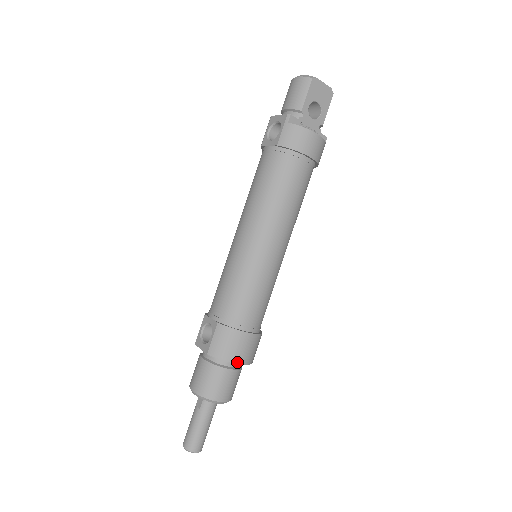
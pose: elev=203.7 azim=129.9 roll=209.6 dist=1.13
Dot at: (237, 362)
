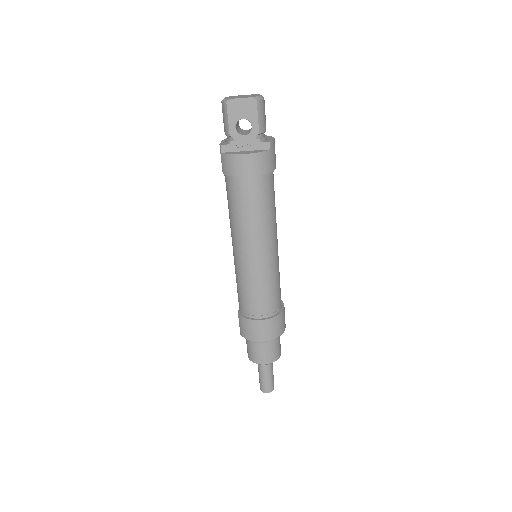
Dot at: (258, 340)
